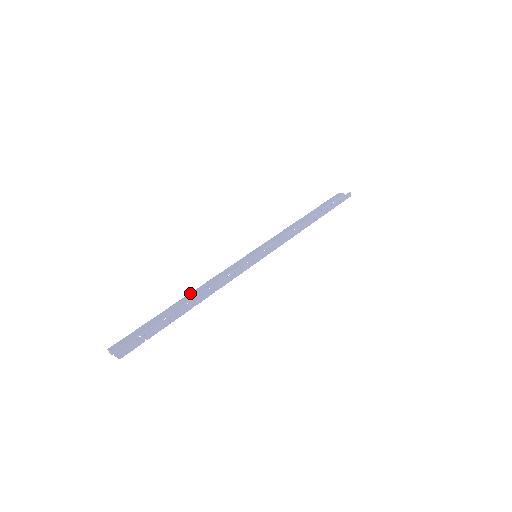
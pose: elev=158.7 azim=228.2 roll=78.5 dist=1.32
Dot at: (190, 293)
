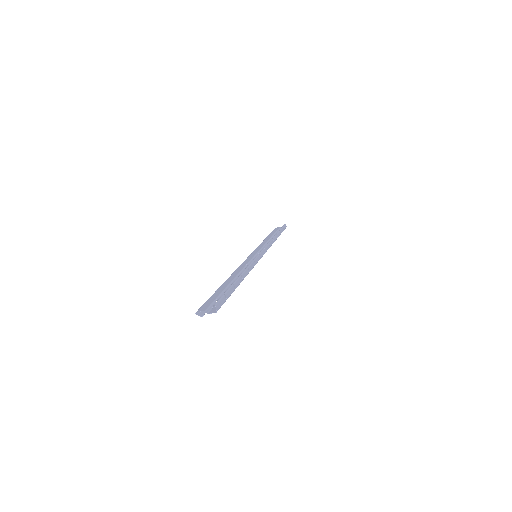
Dot at: occluded
